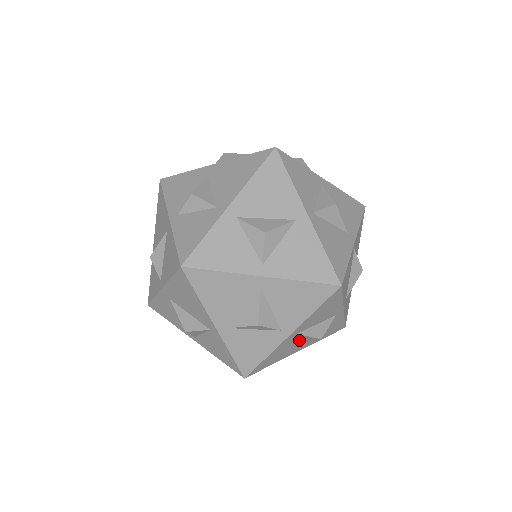
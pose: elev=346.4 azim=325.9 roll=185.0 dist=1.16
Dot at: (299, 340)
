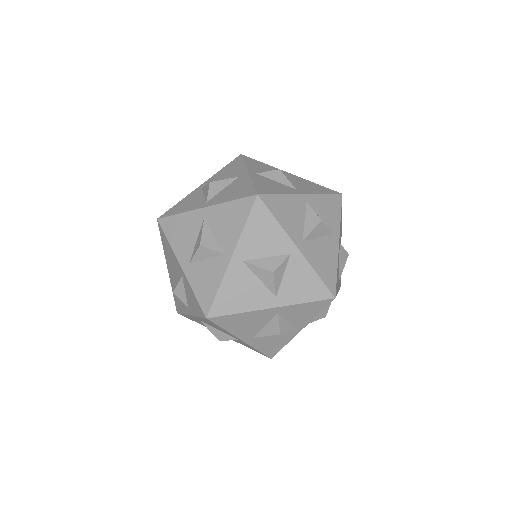
Dot at: (256, 280)
